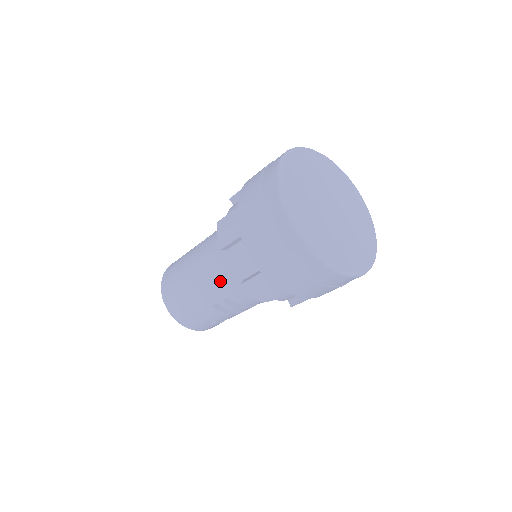
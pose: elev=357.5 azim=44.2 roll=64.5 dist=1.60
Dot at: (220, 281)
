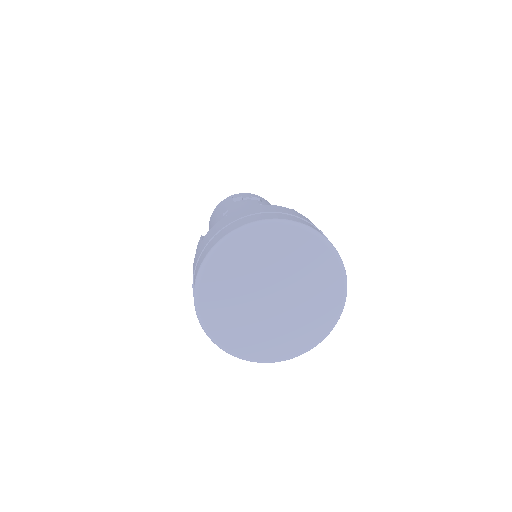
Dot at: occluded
